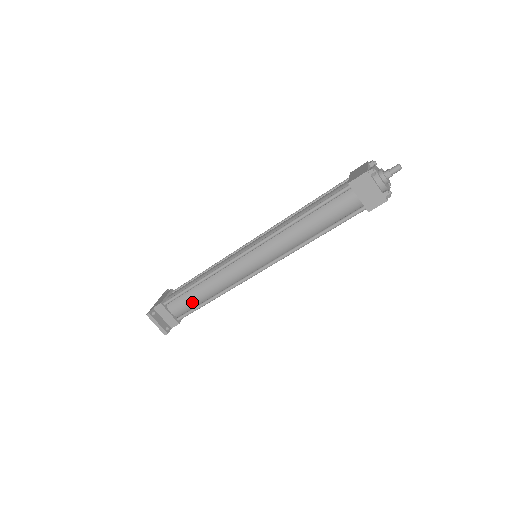
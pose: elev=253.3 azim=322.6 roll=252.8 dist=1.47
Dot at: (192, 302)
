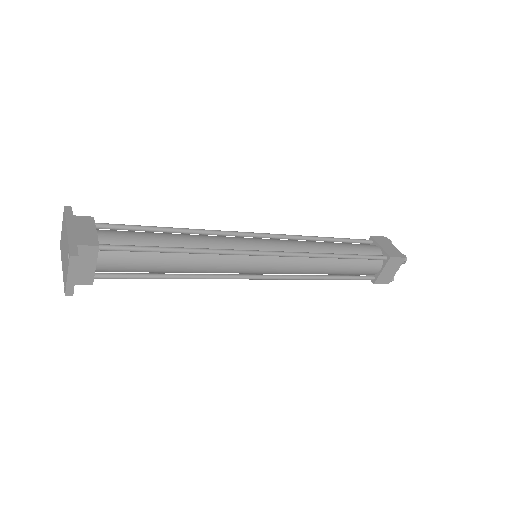
Dot at: (145, 267)
